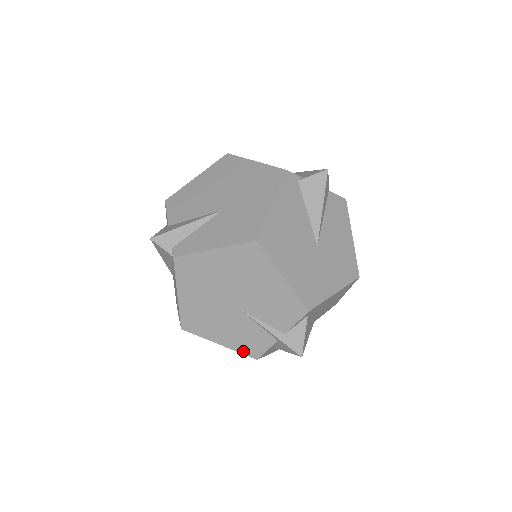
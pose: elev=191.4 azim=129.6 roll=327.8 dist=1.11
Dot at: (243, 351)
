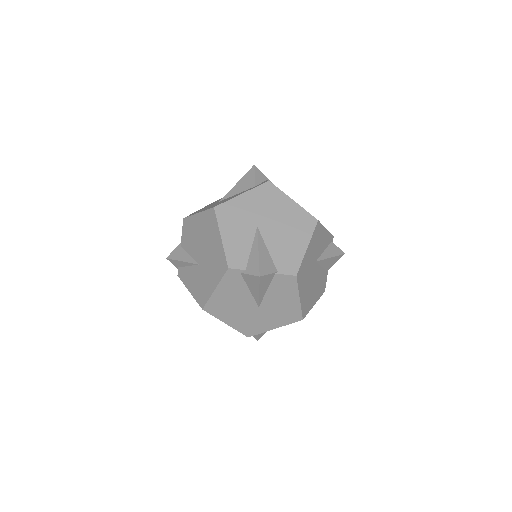
Dot at: occluded
